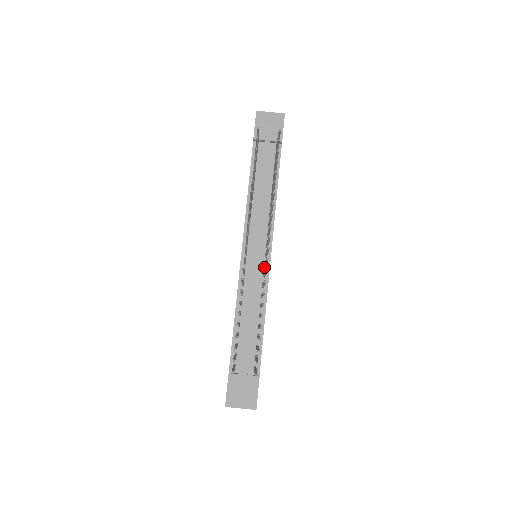
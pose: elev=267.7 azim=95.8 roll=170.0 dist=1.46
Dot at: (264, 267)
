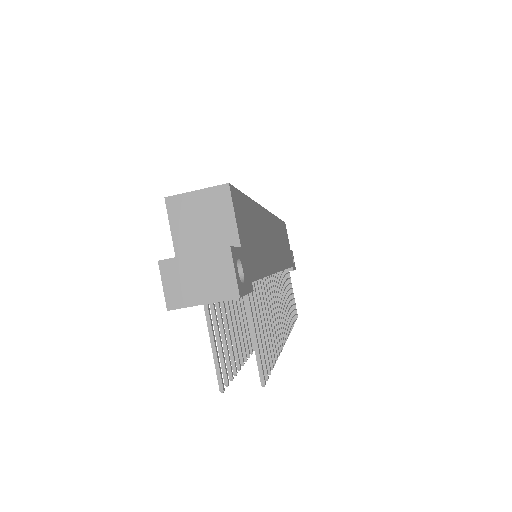
Dot at: occluded
